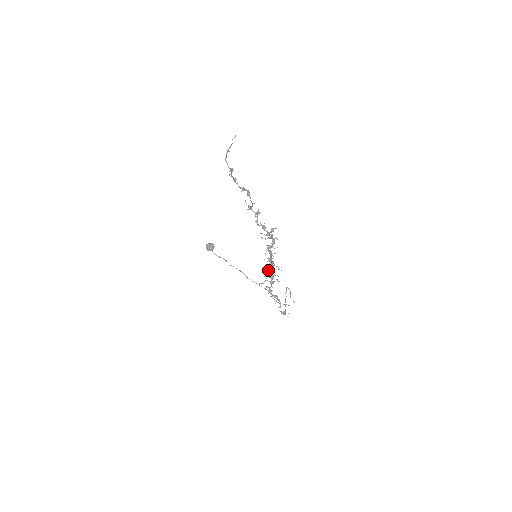
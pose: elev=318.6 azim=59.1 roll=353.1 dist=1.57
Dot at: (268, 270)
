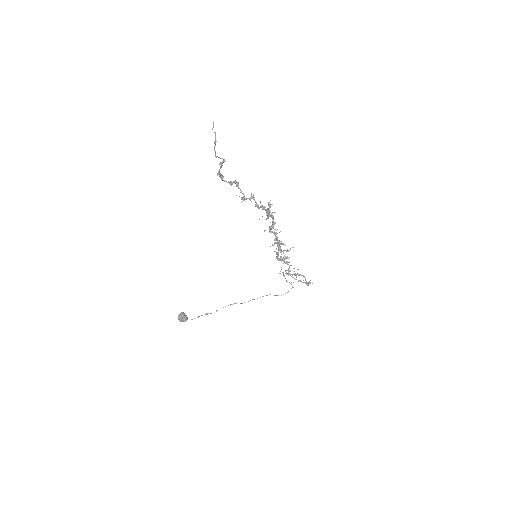
Dot at: (280, 252)
